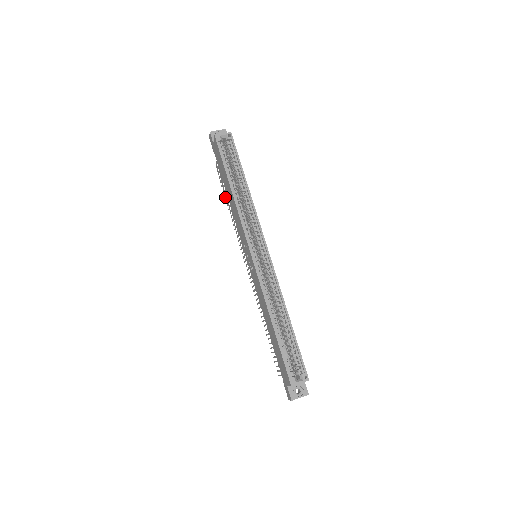
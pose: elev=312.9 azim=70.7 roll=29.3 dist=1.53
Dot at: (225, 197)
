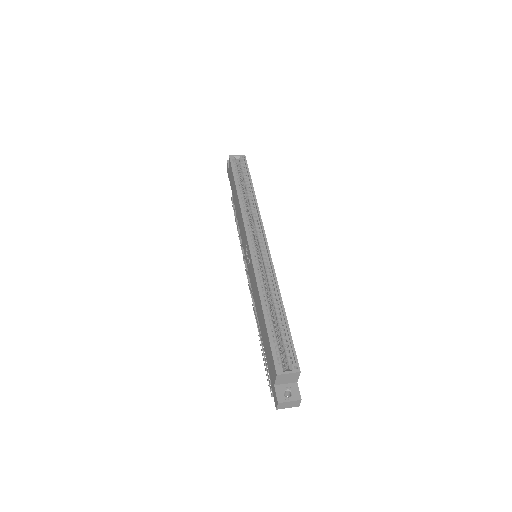
Dot at: (236, 222)
